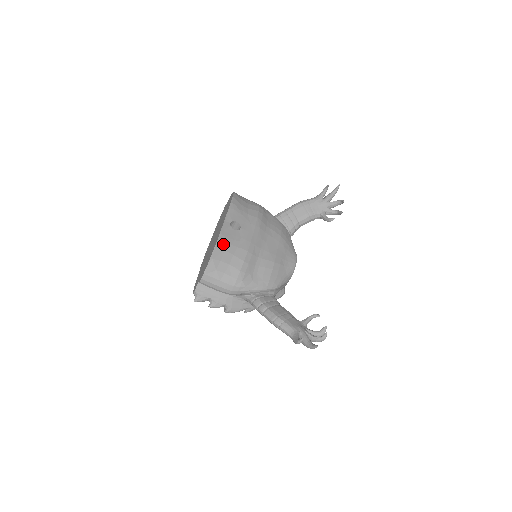
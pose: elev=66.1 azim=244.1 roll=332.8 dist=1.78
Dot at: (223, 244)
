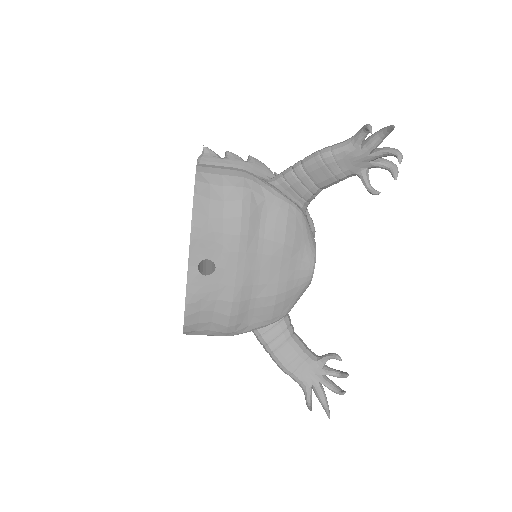
Dot at: (195, 305)
